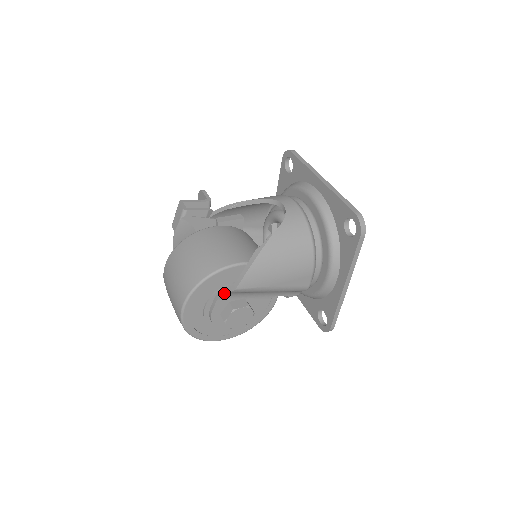
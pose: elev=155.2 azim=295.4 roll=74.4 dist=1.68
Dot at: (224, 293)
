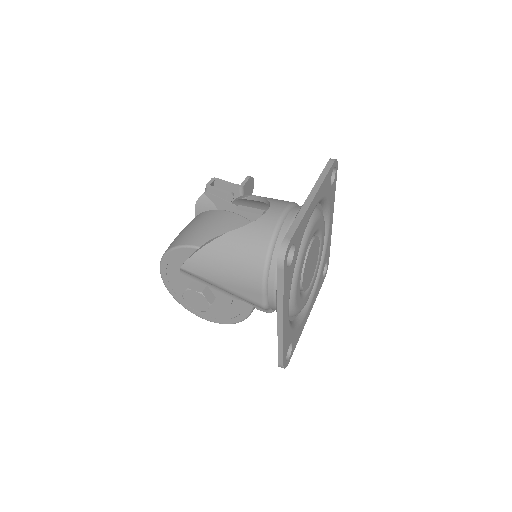
Dot at: occluded
